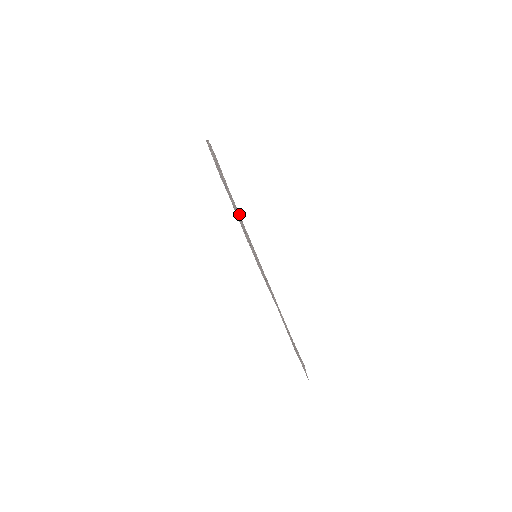
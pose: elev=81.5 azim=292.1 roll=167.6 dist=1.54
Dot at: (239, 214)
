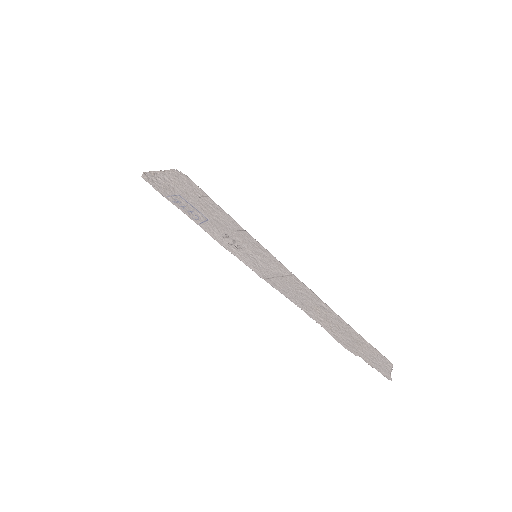
Dot at: (234, 221)
